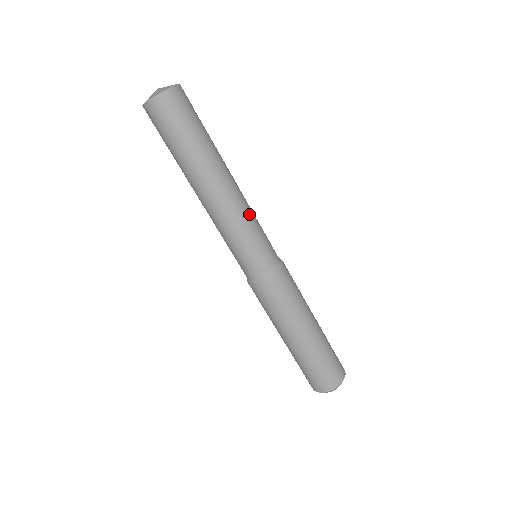
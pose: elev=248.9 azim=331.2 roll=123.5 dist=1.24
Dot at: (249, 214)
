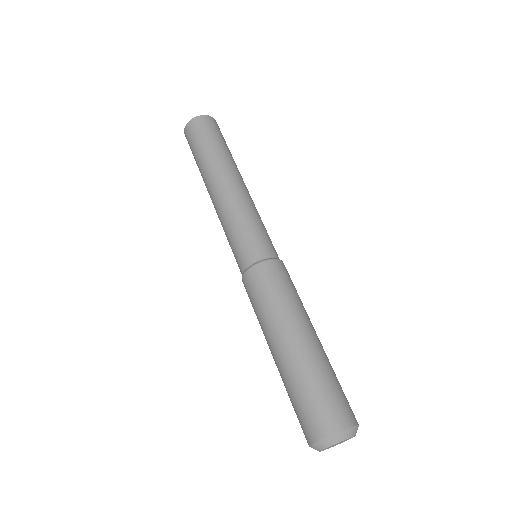
Dot at: (241, 208)
